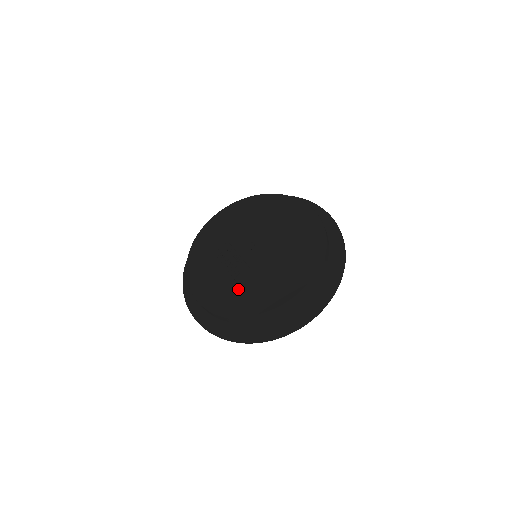
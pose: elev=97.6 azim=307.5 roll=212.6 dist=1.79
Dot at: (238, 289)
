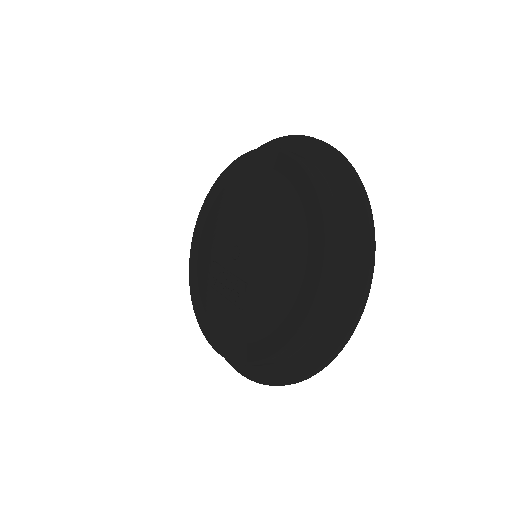
Dot at: (249, 320)
